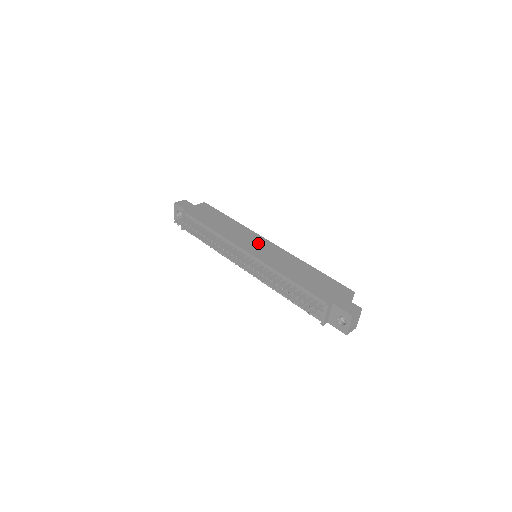
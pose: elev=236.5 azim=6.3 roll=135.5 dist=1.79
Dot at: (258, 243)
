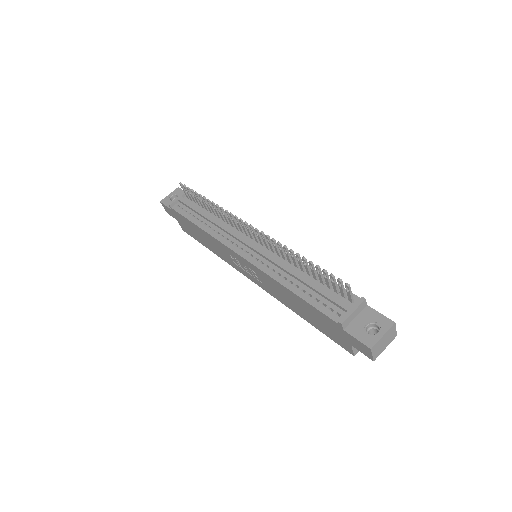
Dot at: occluded
